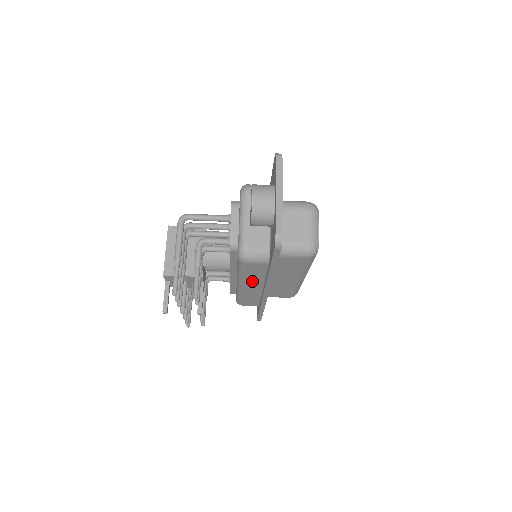
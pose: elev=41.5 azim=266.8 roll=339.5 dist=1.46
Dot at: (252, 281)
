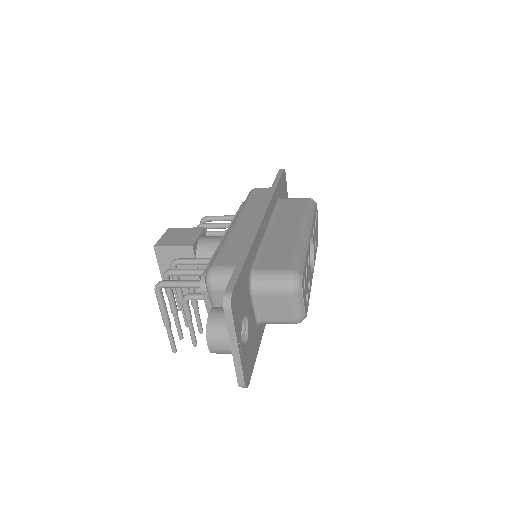
Dot at: occluded
